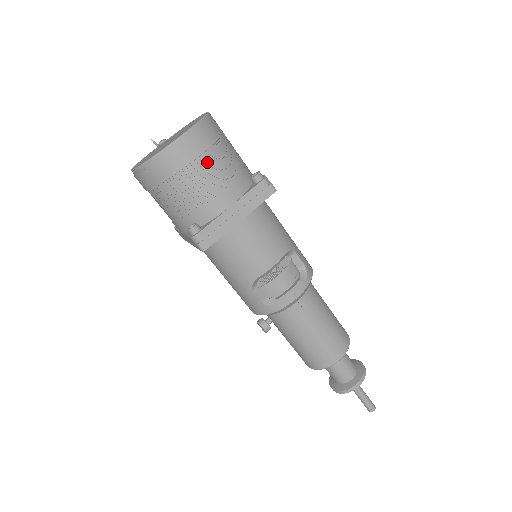
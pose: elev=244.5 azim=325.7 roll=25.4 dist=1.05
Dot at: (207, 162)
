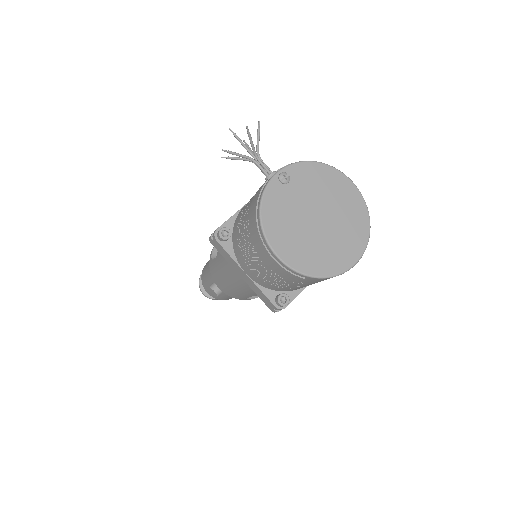
Dot at: occluded
